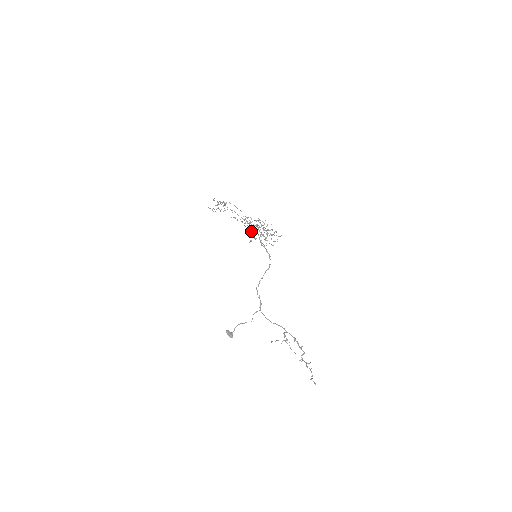
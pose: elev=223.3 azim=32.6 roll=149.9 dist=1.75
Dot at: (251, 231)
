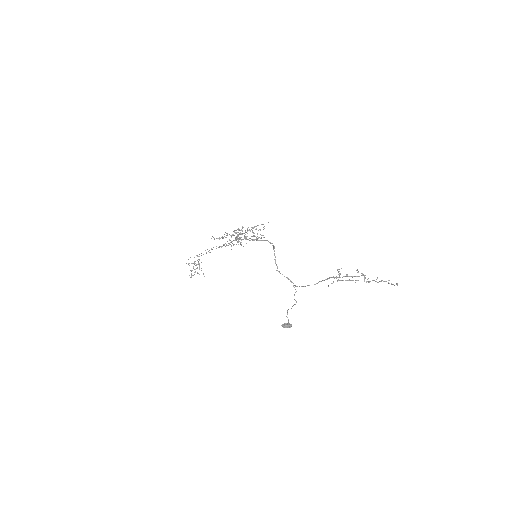
Dot at: occluded
